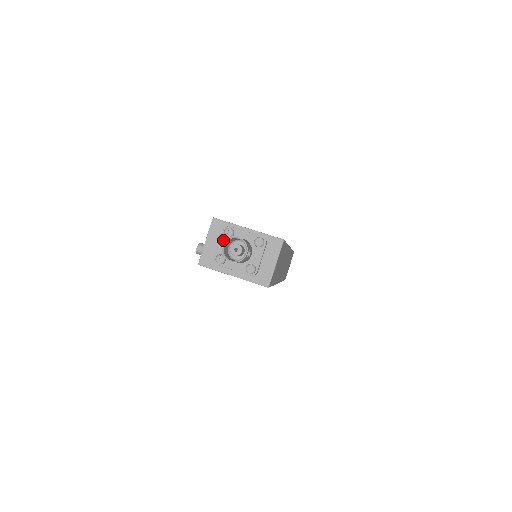
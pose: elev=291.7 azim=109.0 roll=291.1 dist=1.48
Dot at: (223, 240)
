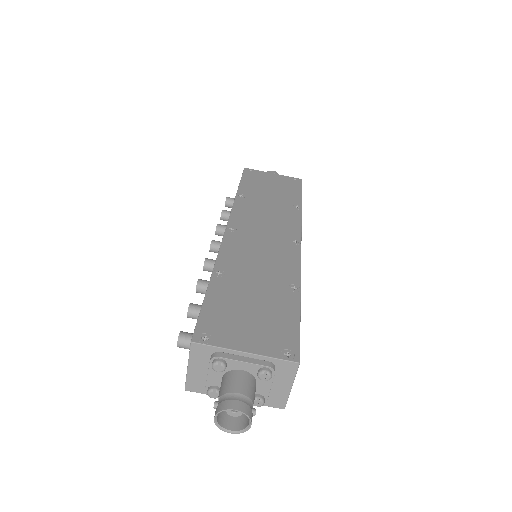
Dot at: (212, 372)
